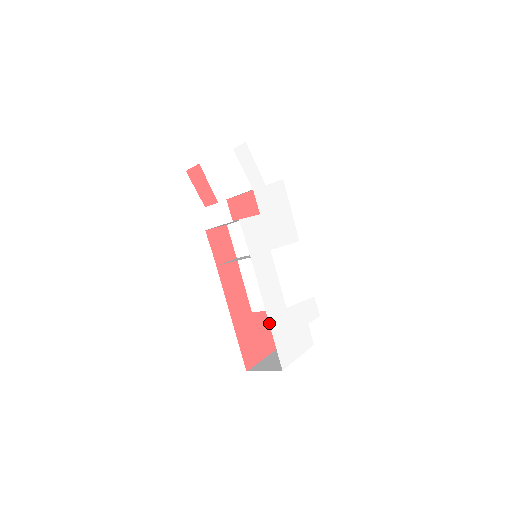
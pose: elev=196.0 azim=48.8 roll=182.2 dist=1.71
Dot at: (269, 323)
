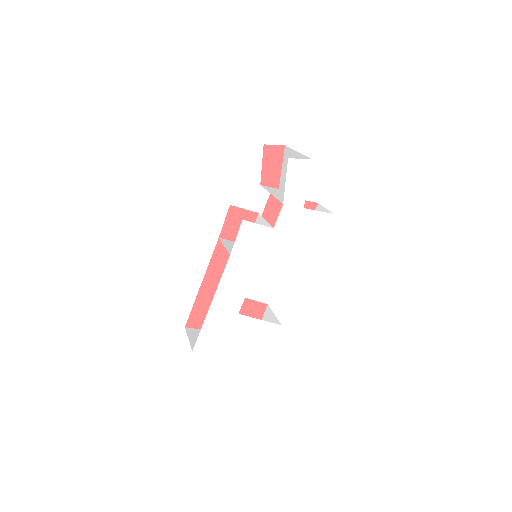
Dot at: (208, 312)
